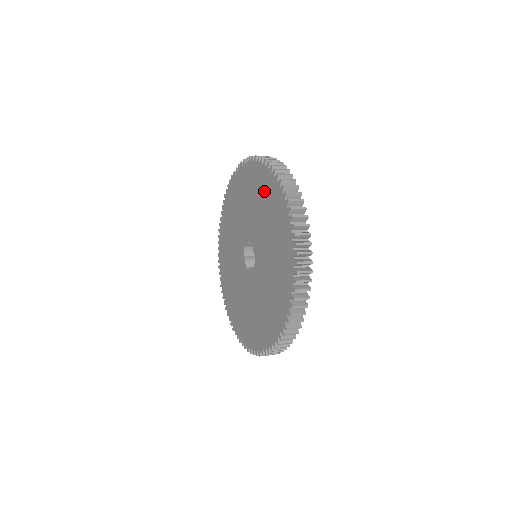
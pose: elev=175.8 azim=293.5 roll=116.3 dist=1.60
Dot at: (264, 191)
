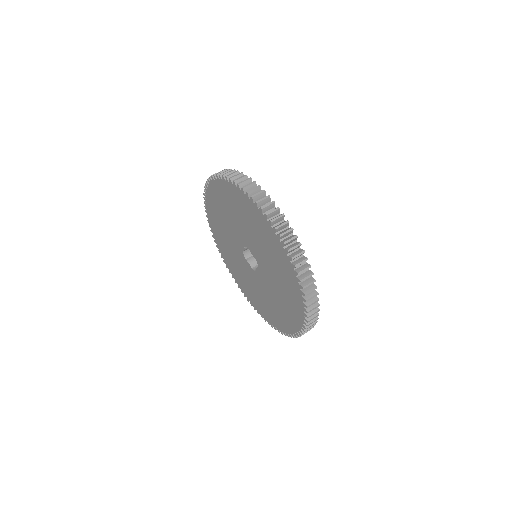
Dot at: (237, 204)
